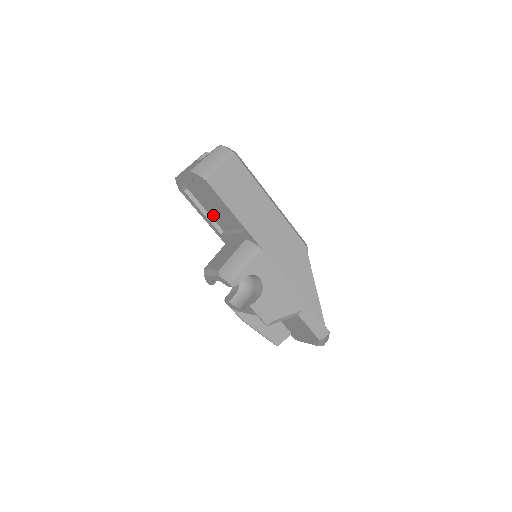
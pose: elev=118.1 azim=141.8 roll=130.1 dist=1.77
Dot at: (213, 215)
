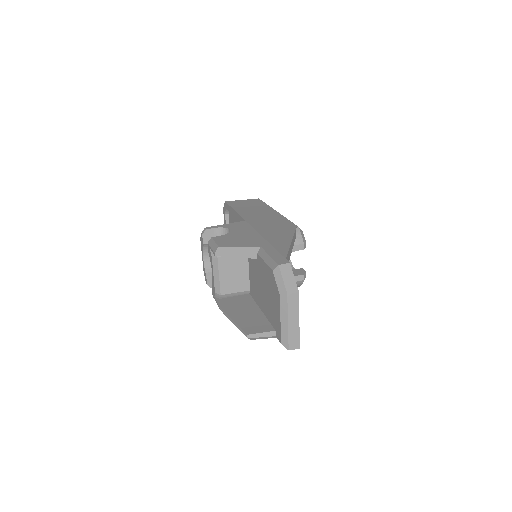
Dot at: occluded
